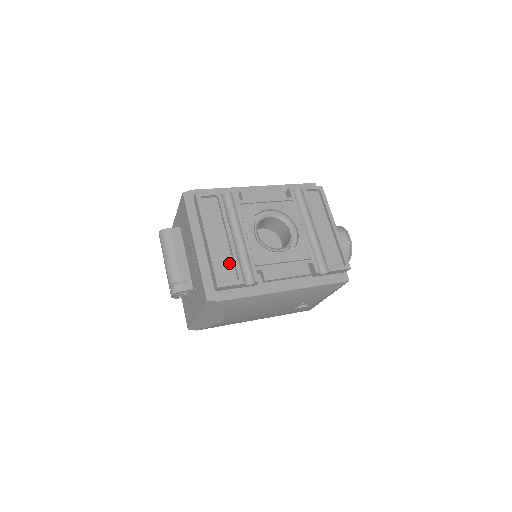
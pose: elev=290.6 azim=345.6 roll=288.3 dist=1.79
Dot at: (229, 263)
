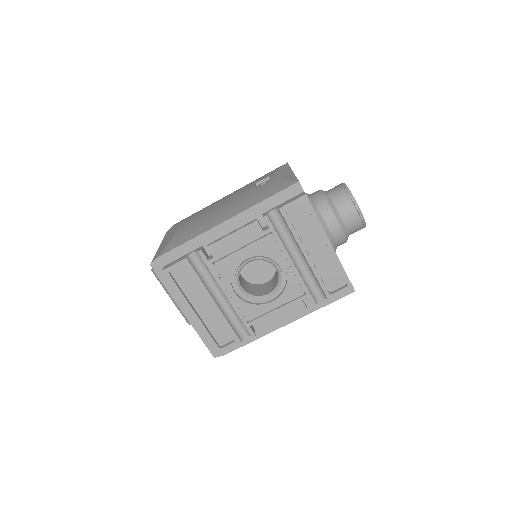
Dot at: (222, 325)
